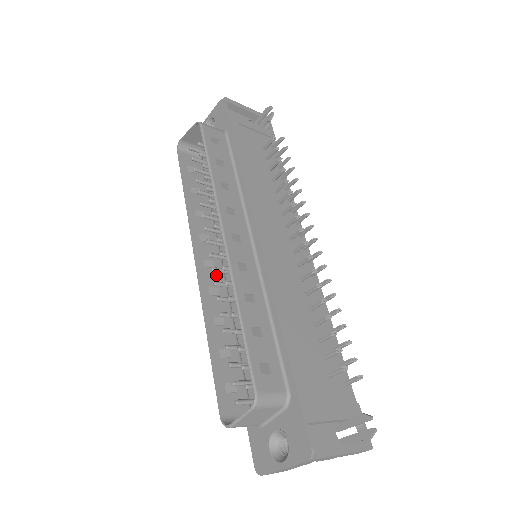
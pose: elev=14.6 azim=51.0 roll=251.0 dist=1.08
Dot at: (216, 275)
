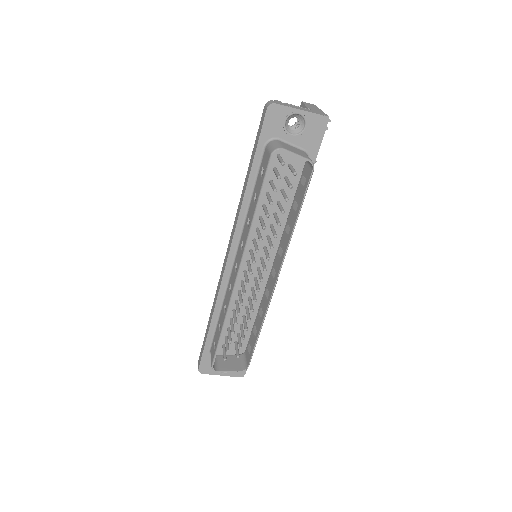
Dot at: occluded
